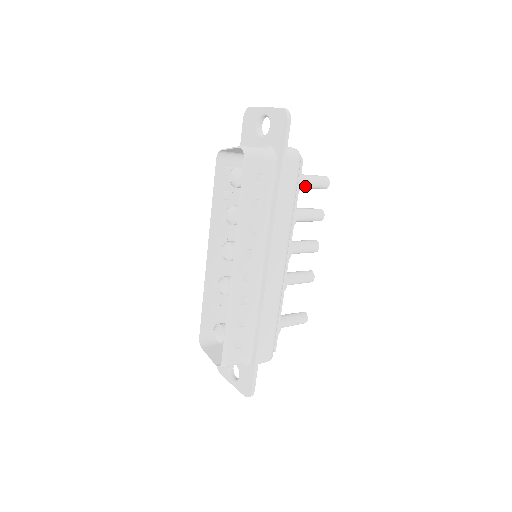
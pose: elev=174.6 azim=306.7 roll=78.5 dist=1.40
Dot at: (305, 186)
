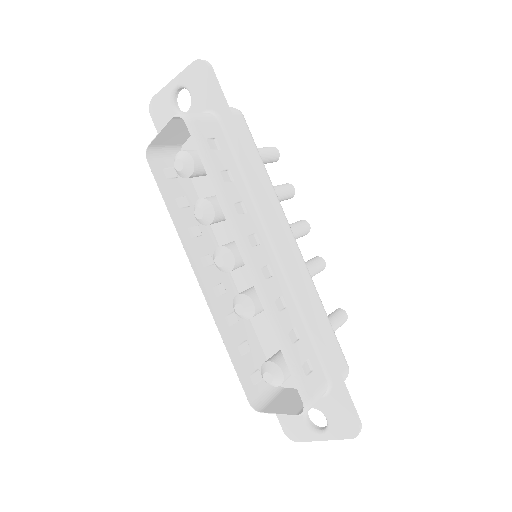
Dot at: occluded
